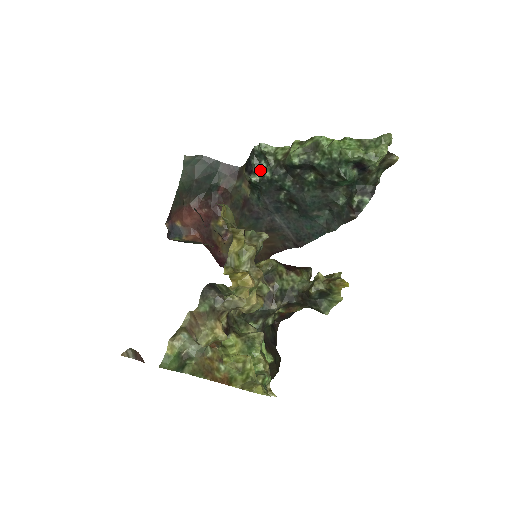
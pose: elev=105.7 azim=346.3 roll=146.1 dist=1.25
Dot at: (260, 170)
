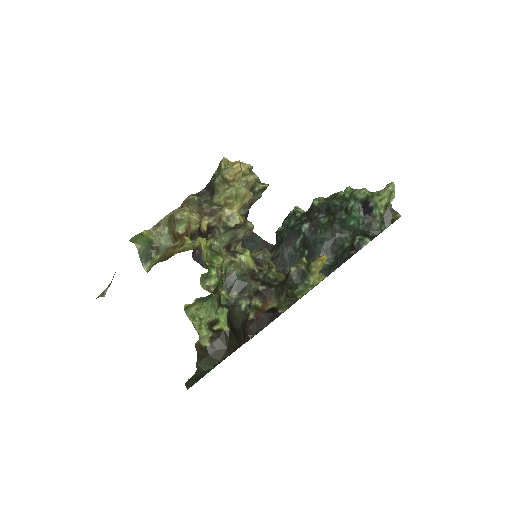
Dot at: occluded
